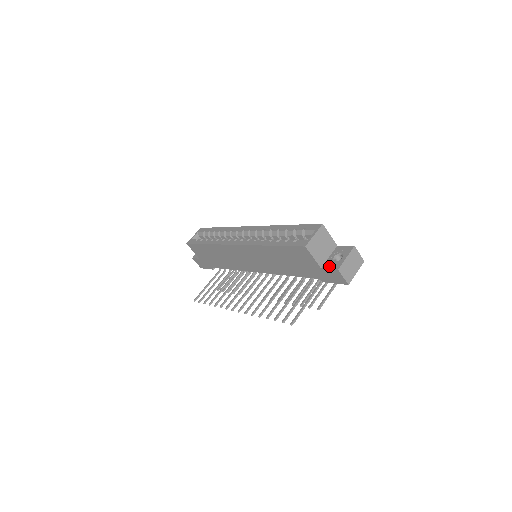
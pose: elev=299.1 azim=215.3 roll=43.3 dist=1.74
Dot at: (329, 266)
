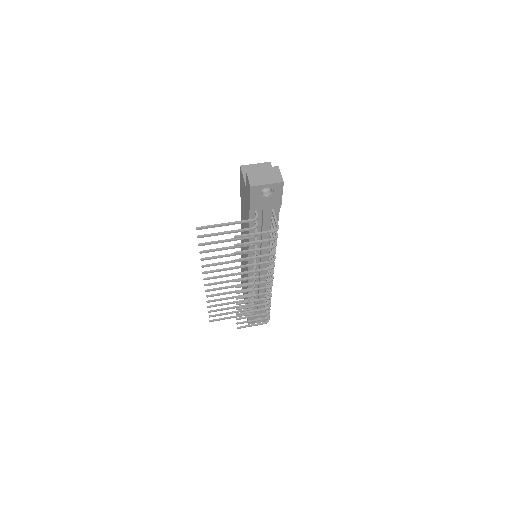
Dot at: occluded
